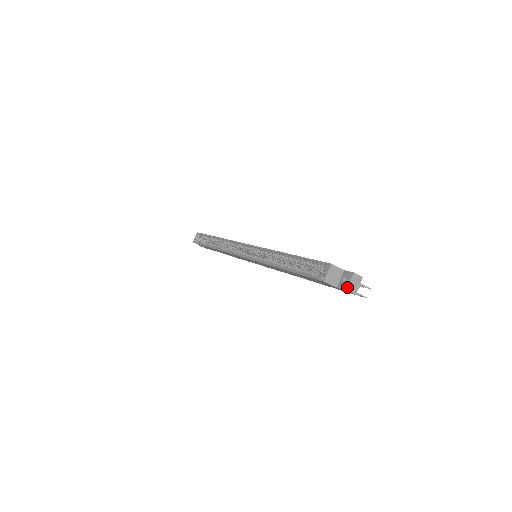
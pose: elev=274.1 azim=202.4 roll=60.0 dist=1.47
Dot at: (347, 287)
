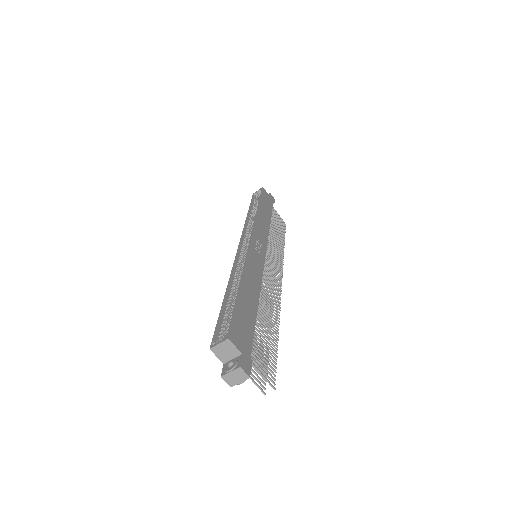
Dot at: (224, 374)
